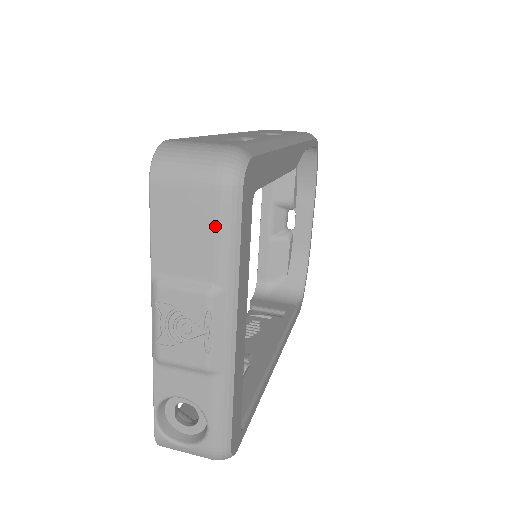
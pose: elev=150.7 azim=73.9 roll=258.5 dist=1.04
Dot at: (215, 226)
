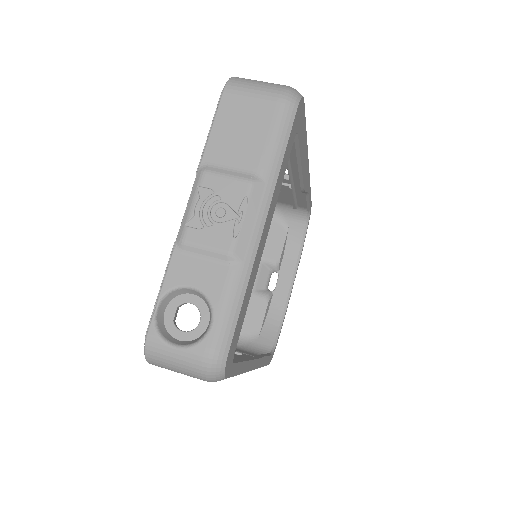
Dot at: (270, 128)
